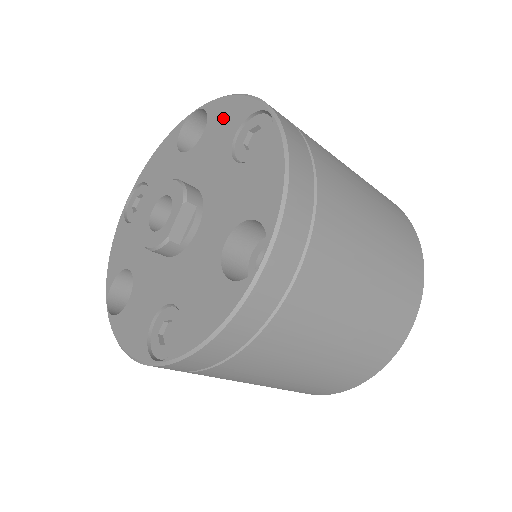
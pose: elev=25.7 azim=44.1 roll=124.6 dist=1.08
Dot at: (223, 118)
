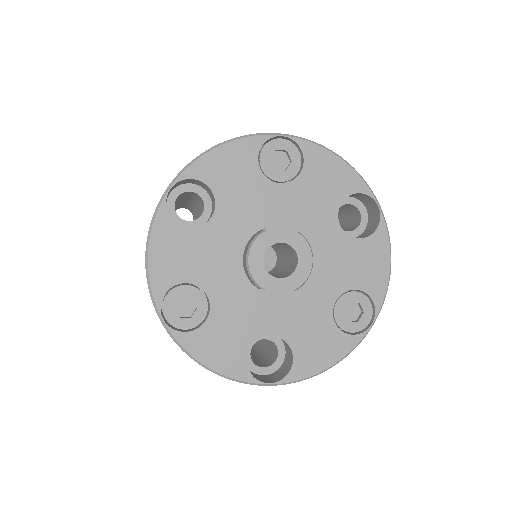
Dot at: (370, 262)
